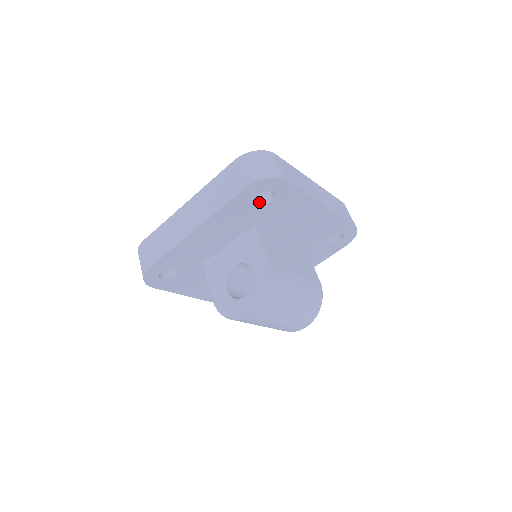
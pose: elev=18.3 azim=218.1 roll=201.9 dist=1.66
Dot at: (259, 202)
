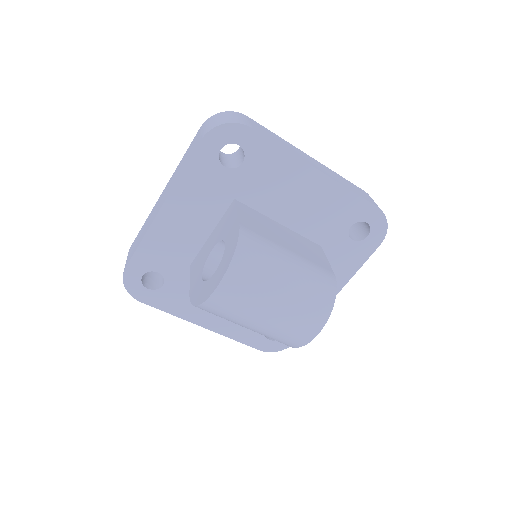
Dot at: (231, 166)
